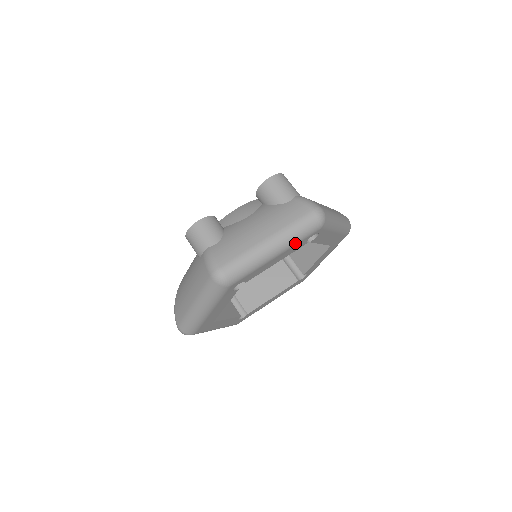
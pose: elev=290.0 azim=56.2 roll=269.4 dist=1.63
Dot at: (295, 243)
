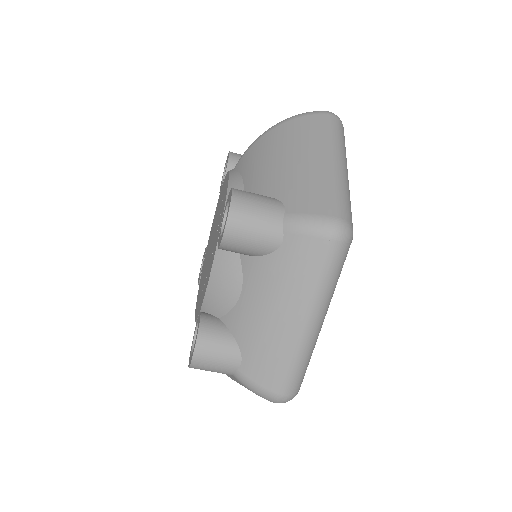
Dot at: (335, 287)
